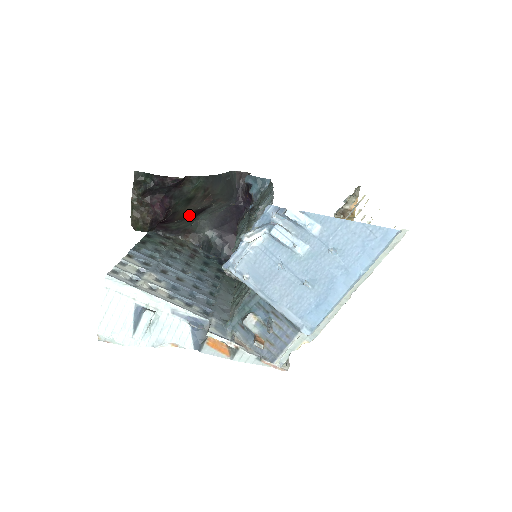
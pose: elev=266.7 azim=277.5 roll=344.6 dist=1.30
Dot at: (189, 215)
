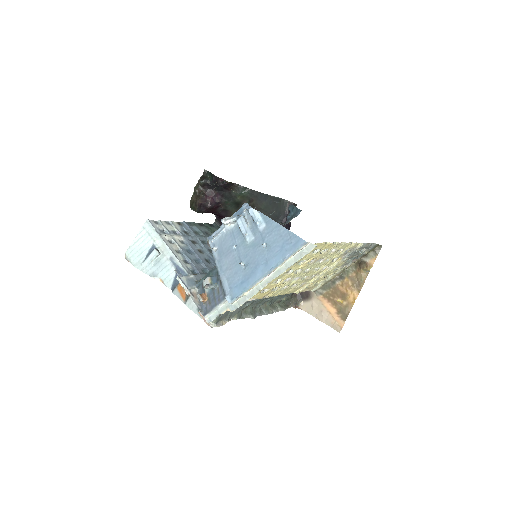
Dot at: occluded
